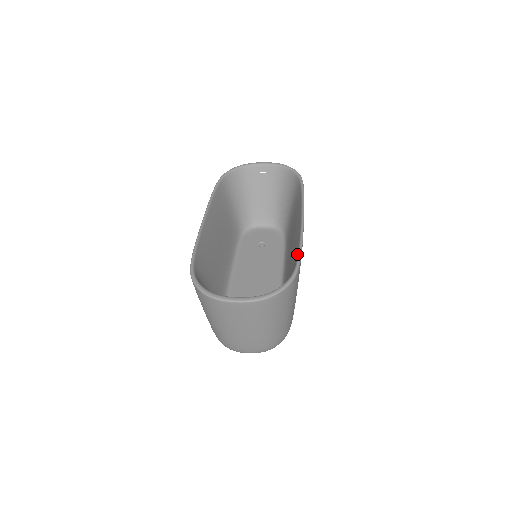
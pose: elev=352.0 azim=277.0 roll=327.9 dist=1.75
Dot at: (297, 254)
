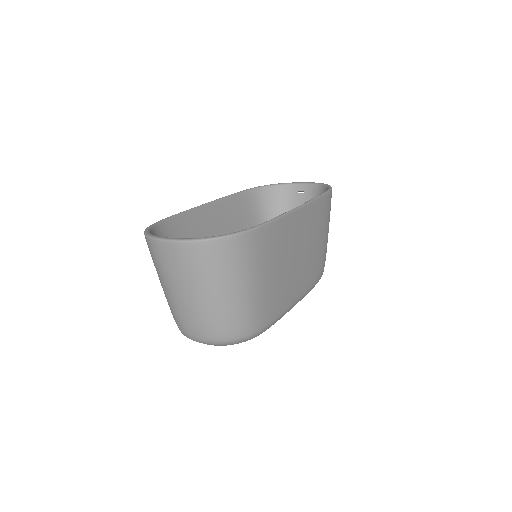
Dot at: occluded
